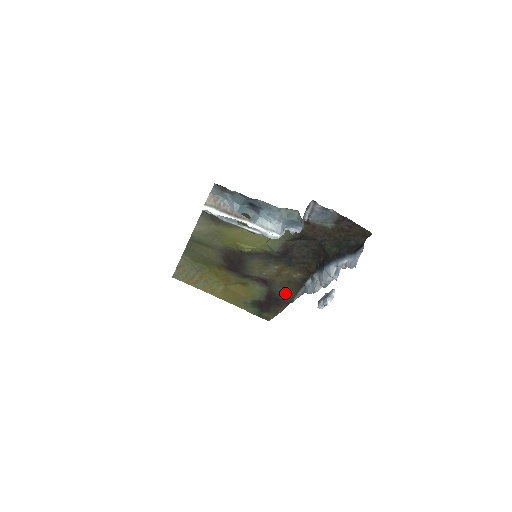
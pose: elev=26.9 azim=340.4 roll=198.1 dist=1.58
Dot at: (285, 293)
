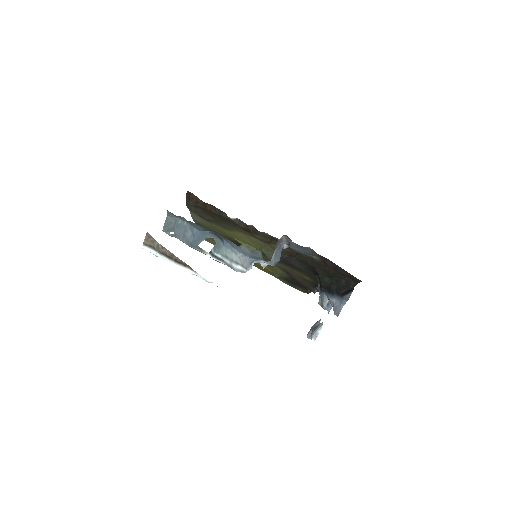
Dot at: (305, 283)
